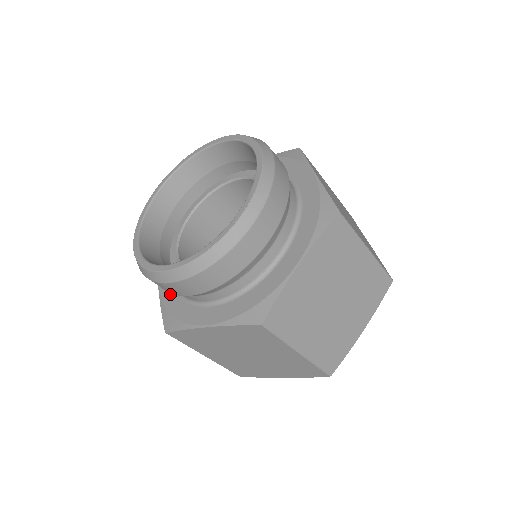
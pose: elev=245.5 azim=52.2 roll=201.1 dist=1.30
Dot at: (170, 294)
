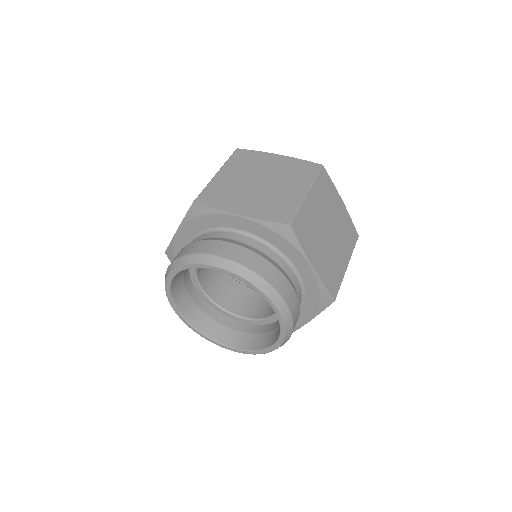
Dot at: occluded
